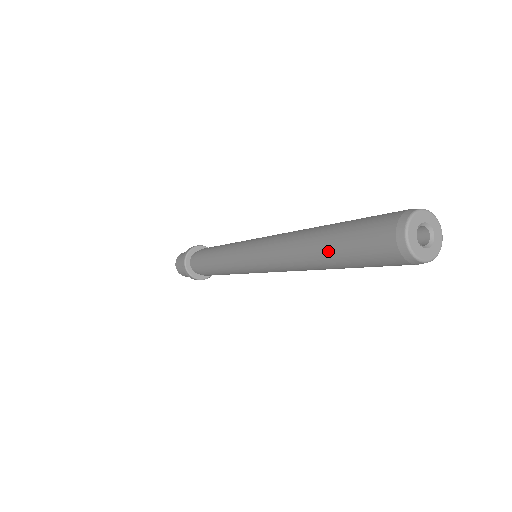
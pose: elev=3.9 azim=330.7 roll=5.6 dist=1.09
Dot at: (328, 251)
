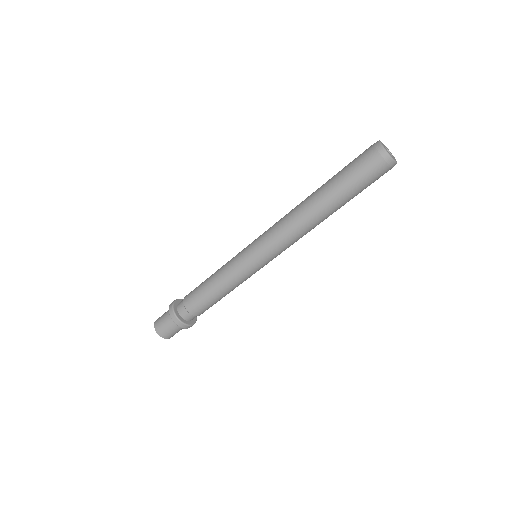
Dot at: (329, 184)
